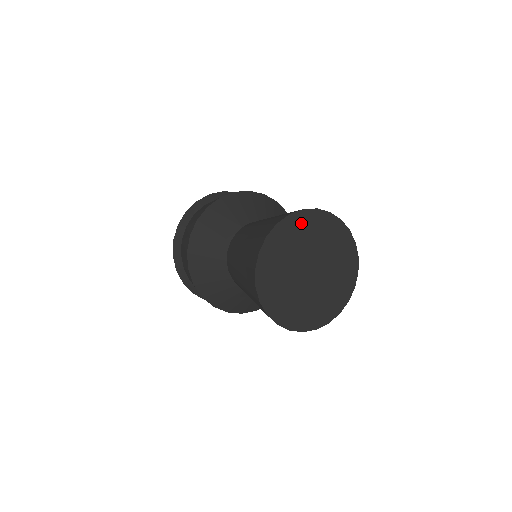
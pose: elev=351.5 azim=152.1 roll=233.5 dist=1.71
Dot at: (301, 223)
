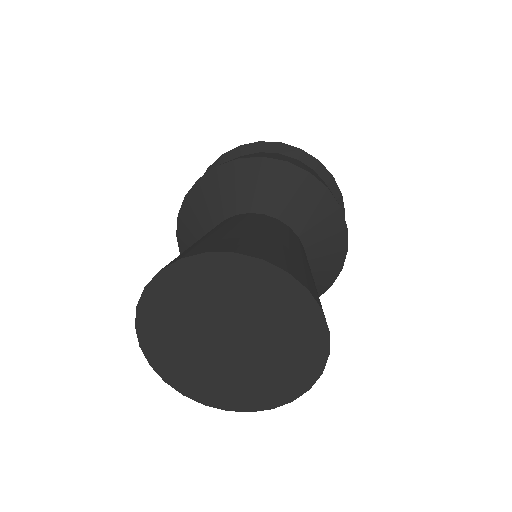
Dot at: (160, 303)
